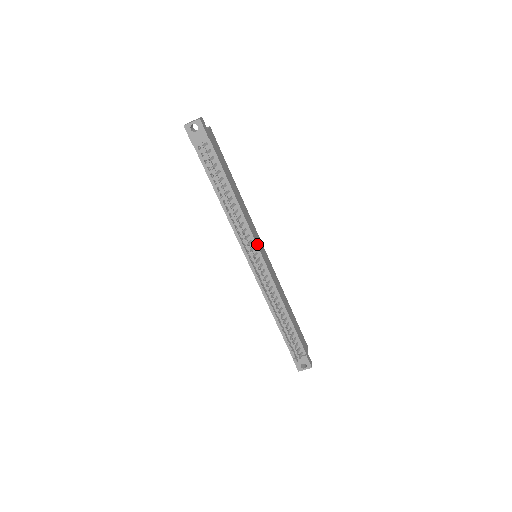
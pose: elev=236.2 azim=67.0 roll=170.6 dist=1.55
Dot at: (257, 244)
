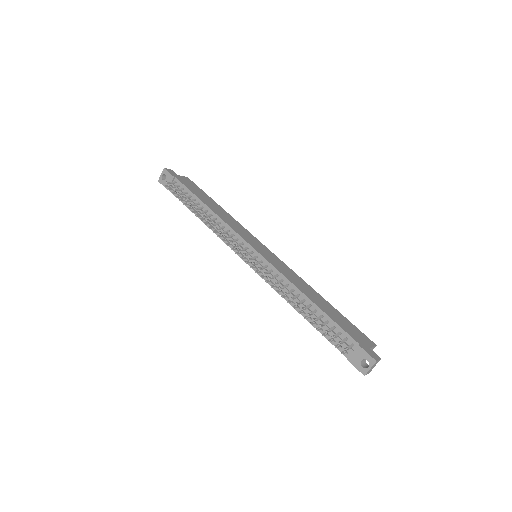
Dot at: (245, 240)
